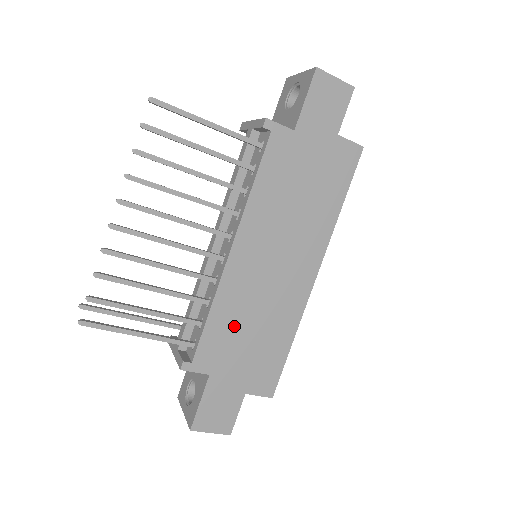
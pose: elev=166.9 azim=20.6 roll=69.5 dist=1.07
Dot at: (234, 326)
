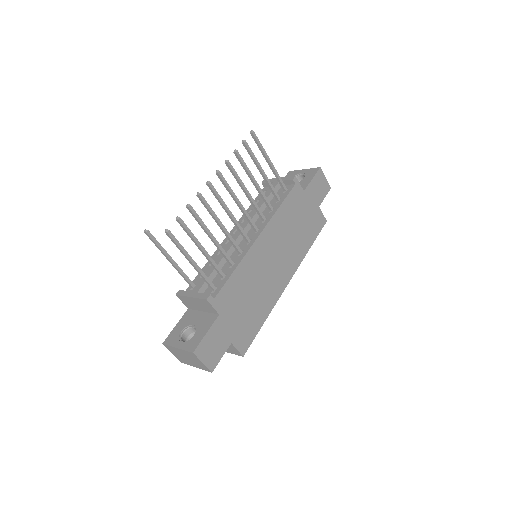
Dot at: (243, 287)
